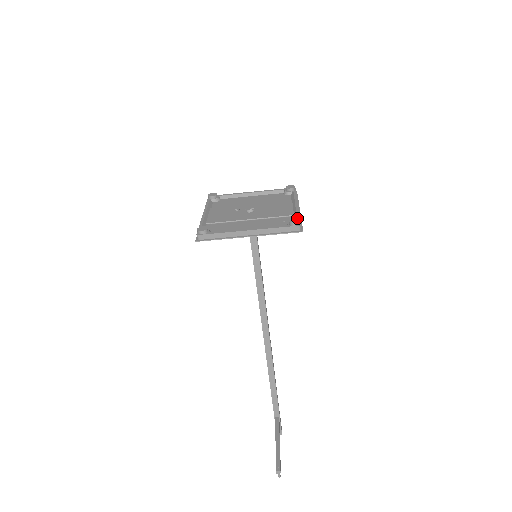
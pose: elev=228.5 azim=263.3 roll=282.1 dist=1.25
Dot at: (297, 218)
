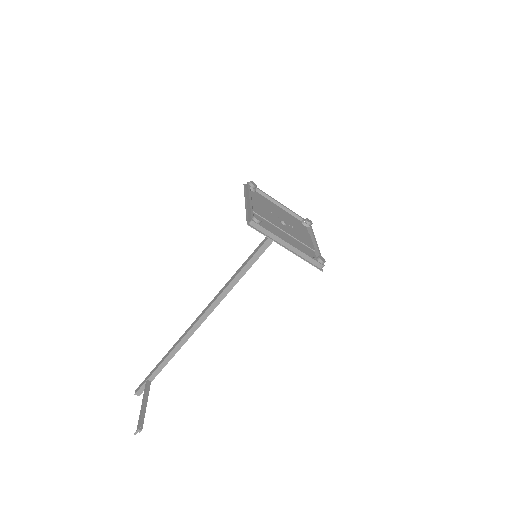
Dot at: occluded
